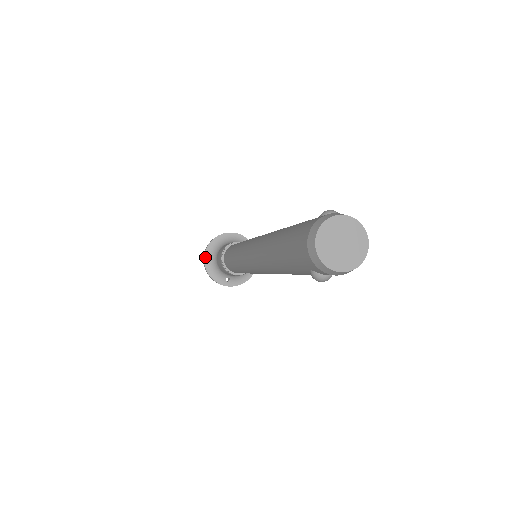
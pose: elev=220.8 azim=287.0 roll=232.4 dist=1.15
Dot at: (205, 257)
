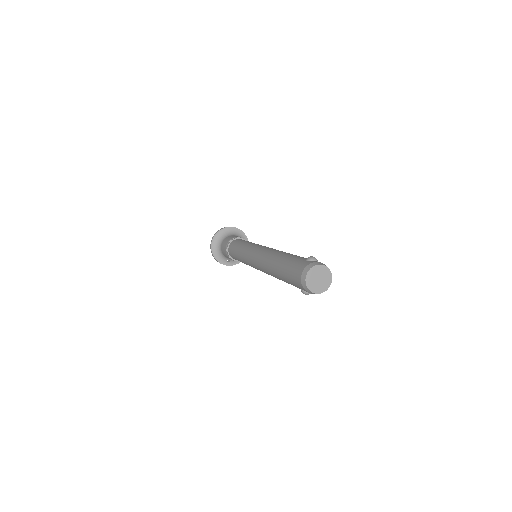
Dot at: (212, 246)
